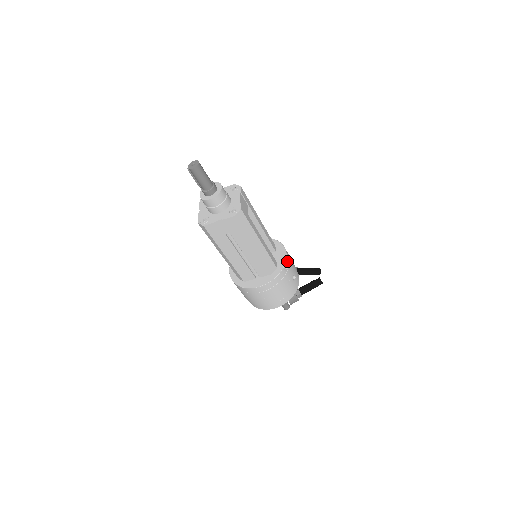
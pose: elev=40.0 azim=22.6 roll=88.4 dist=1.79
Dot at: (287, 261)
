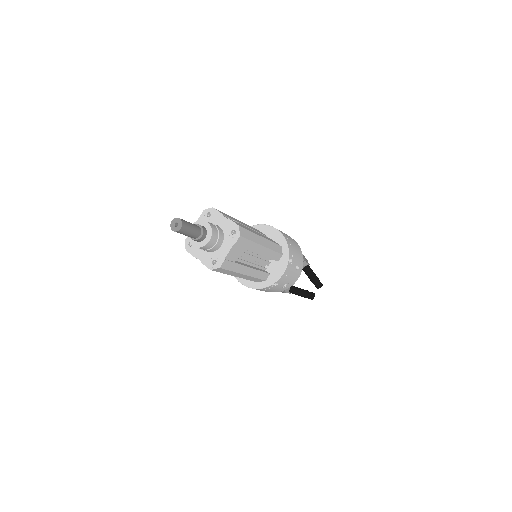
Dot at: (279, 280)
